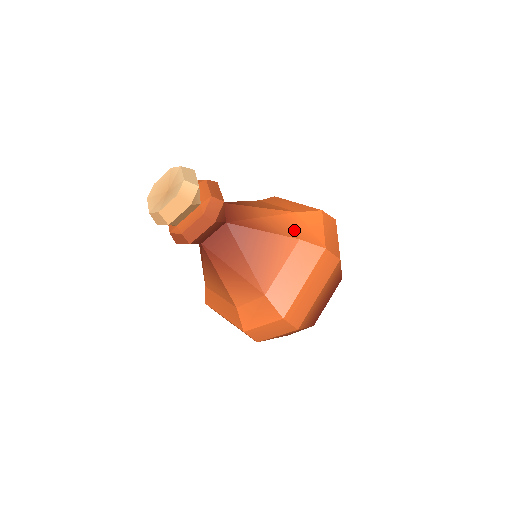
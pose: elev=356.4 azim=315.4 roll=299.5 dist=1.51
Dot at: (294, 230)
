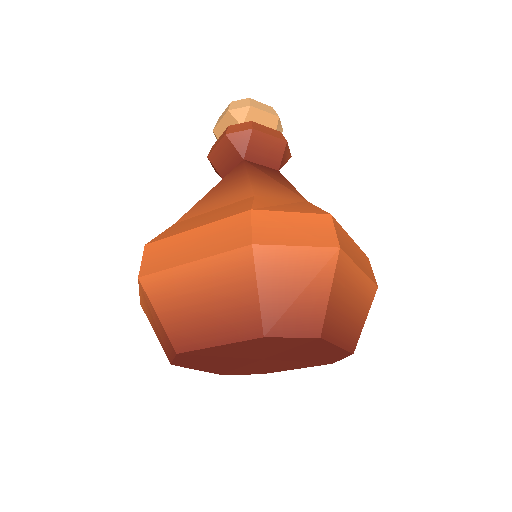
Dot at: occluded
